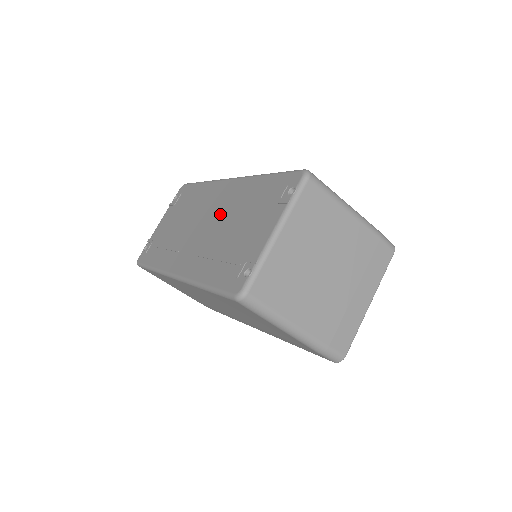
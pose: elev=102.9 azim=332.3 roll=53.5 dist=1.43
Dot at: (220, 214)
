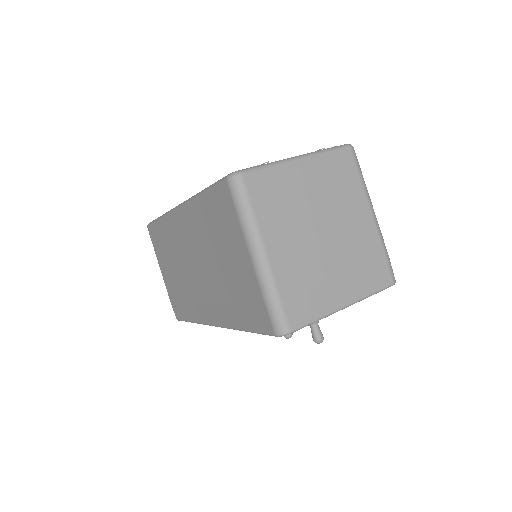
Dot at: occluded
